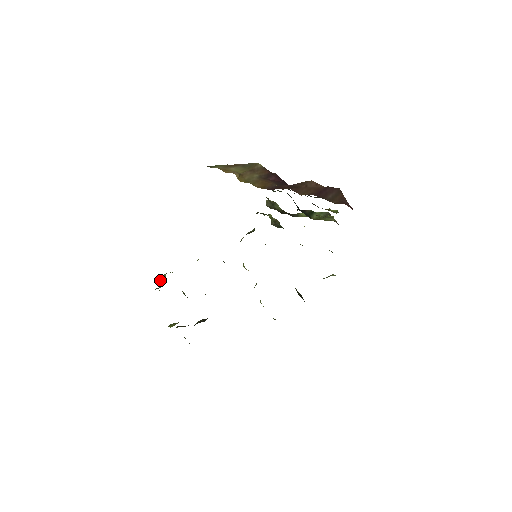
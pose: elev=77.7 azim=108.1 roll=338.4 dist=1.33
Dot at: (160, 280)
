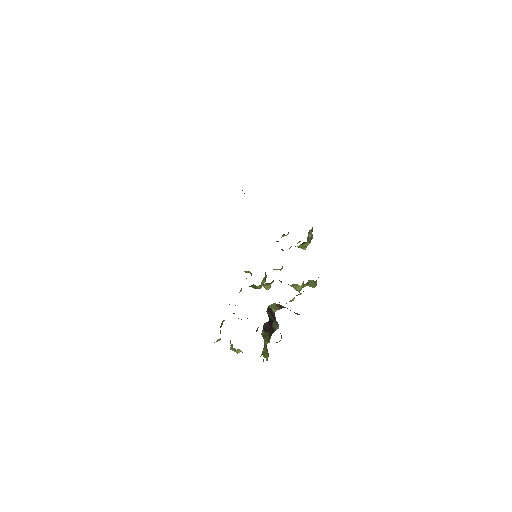
Dot at: (231, 349)
